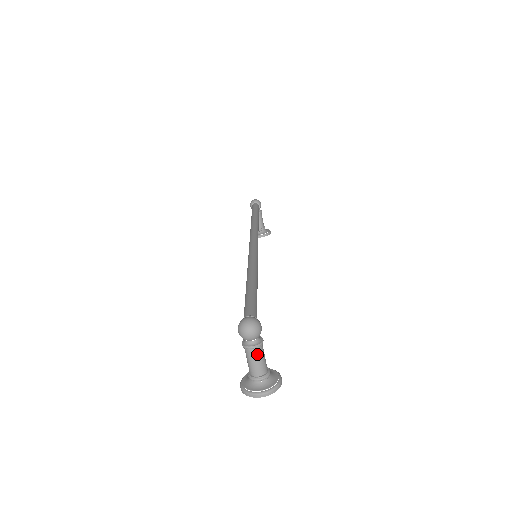
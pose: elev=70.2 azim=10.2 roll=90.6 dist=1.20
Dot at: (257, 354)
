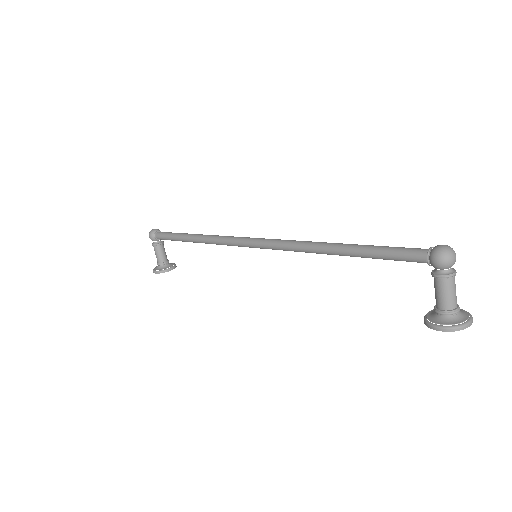
Dot at: occluded
